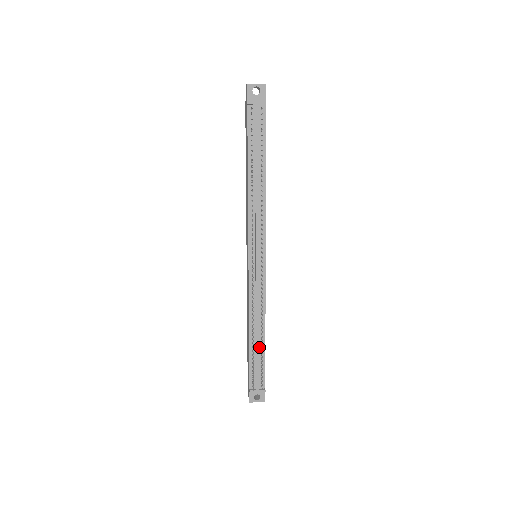
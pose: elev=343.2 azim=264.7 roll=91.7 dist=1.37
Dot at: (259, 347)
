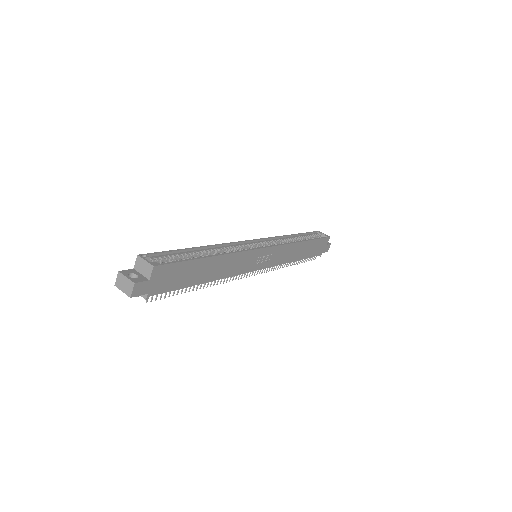
Dot at: occluded
